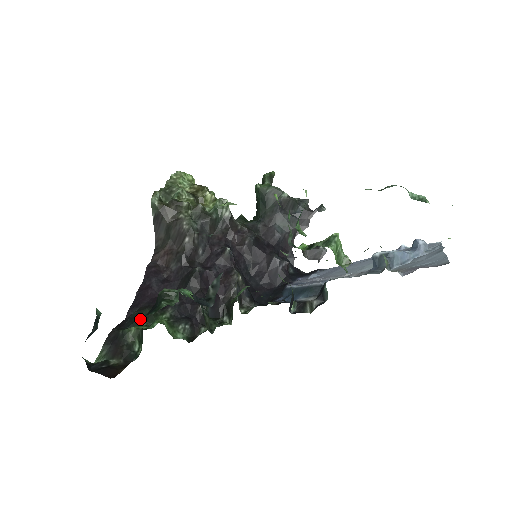
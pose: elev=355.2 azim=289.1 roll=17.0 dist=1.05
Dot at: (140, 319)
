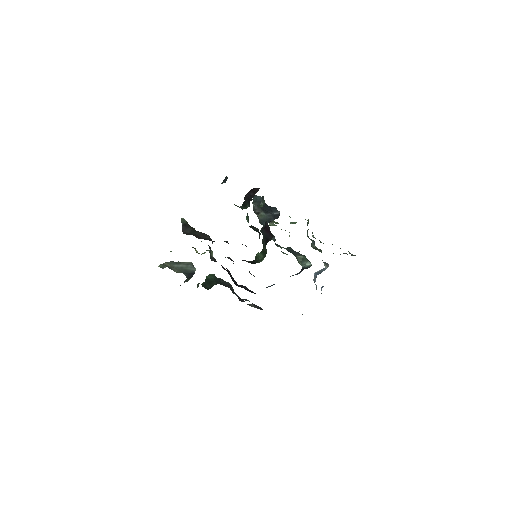
Dot at: occluded
